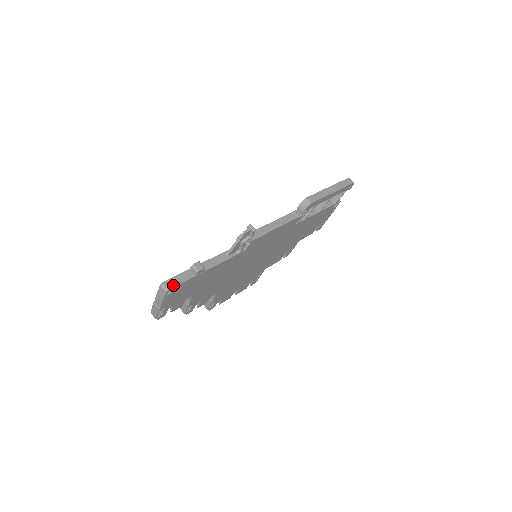
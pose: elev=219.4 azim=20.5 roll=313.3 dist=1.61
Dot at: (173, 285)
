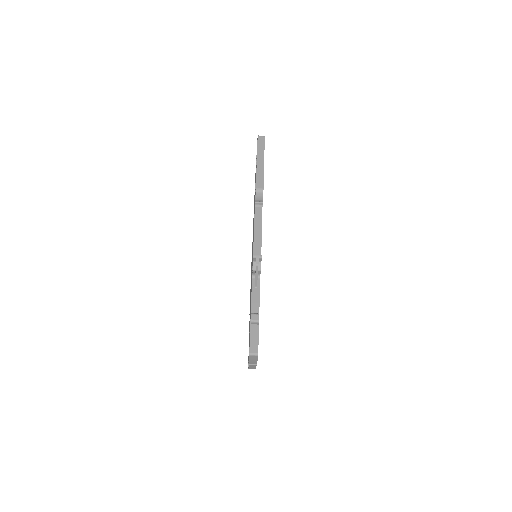
Dot at: (256, 347)
